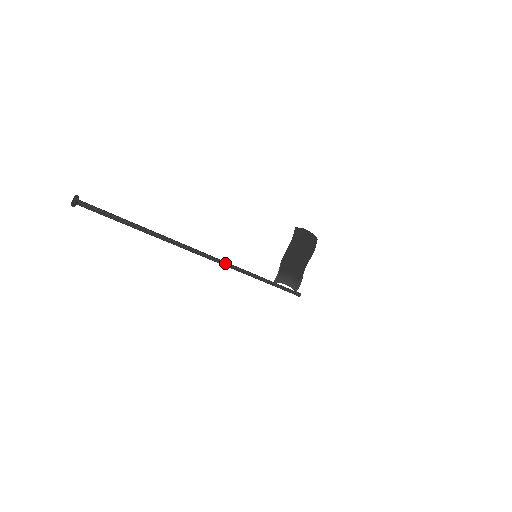
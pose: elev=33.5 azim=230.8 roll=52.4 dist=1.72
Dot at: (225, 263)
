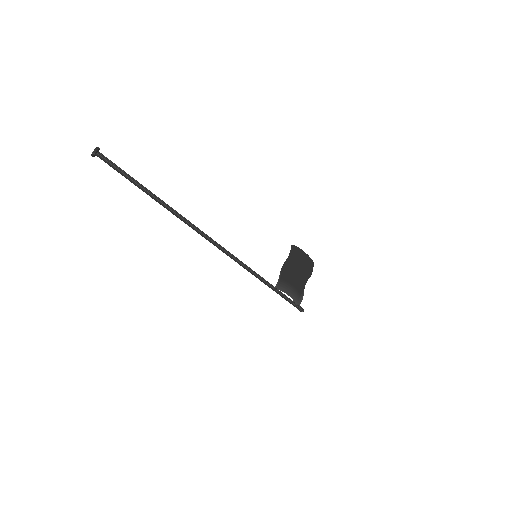
Dot at: (226, 250)
